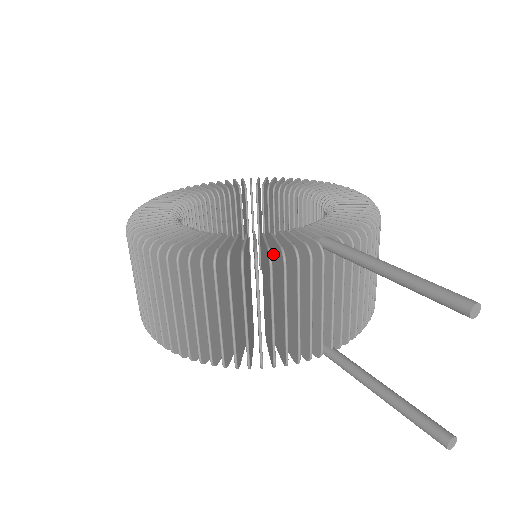
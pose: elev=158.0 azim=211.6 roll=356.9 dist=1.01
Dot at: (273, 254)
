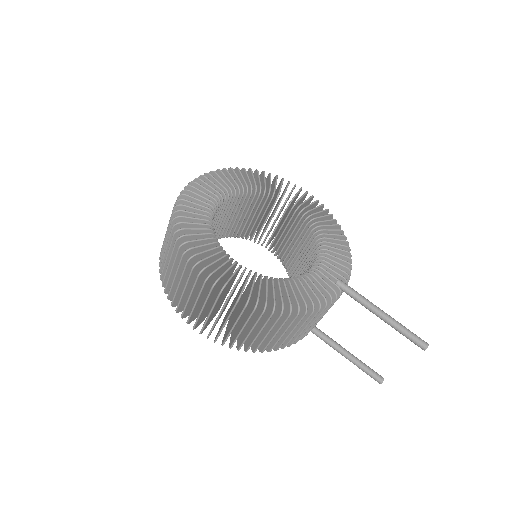
Dot at: occluded
